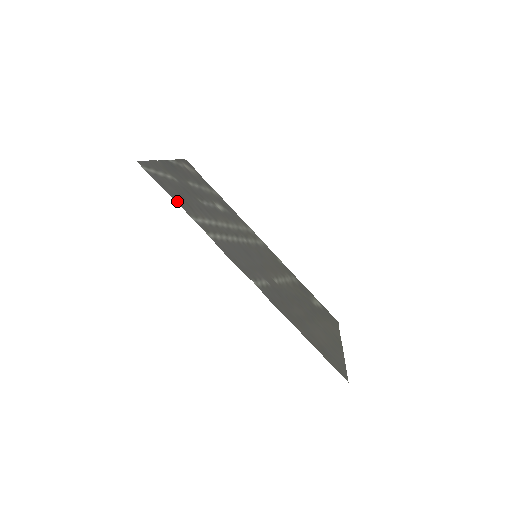
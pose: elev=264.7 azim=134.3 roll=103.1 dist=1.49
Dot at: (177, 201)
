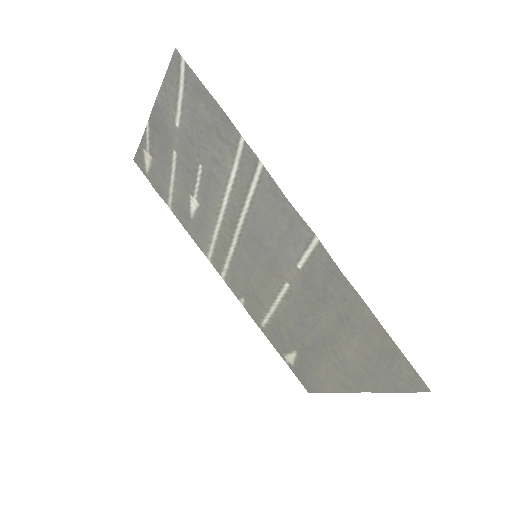
Dot at: (222, 112)
